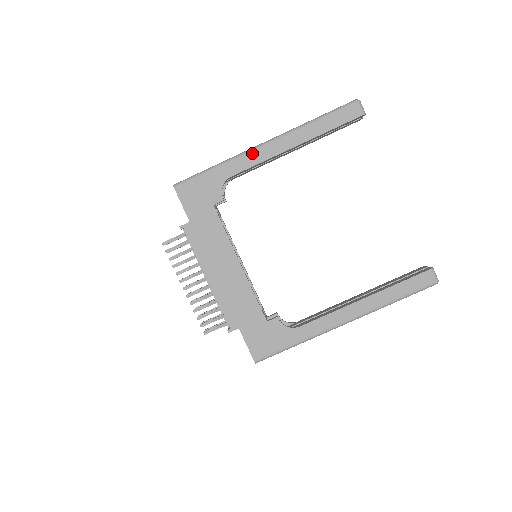
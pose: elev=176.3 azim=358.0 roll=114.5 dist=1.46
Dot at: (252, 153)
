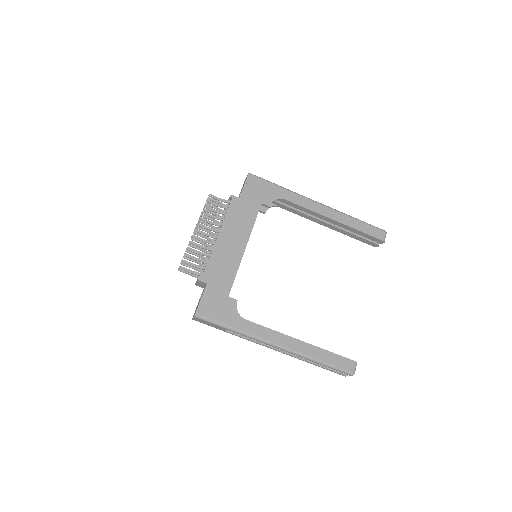
Dot at: (308, 200)
